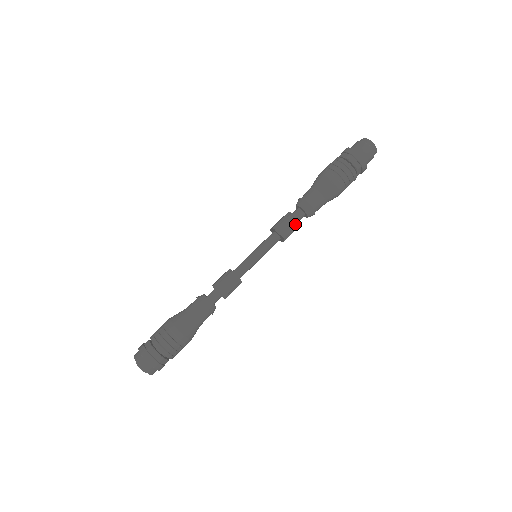
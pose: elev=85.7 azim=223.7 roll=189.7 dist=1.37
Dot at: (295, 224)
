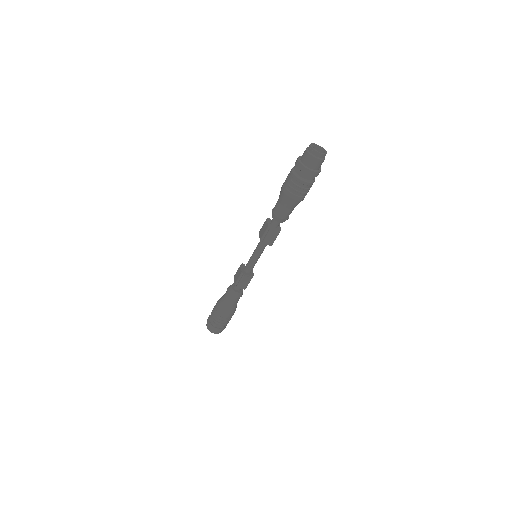
Dot at: (276, 235)
